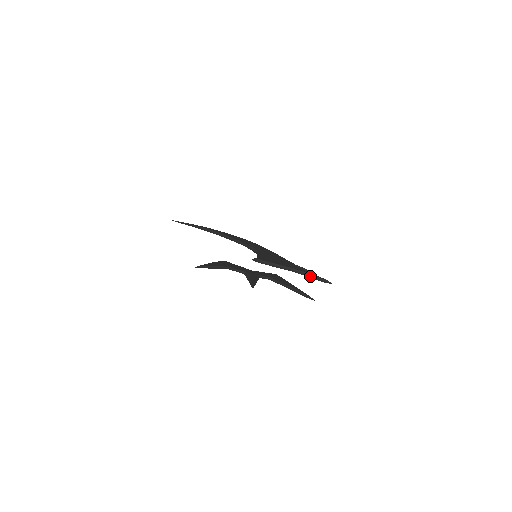
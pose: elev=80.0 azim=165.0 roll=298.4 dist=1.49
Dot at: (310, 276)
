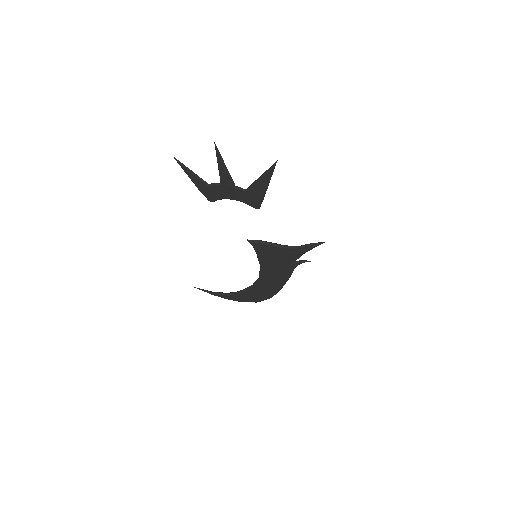
Dot at: (304, 245)
